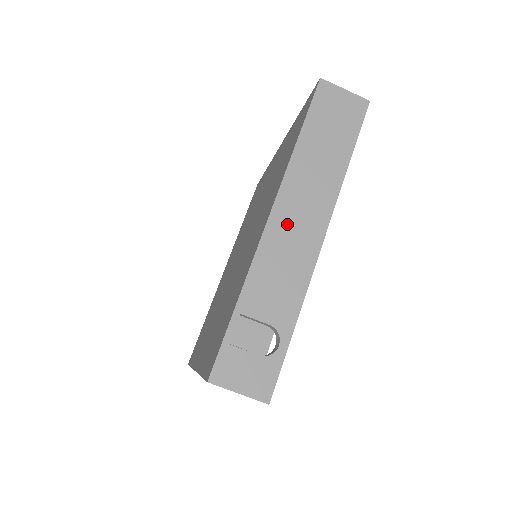
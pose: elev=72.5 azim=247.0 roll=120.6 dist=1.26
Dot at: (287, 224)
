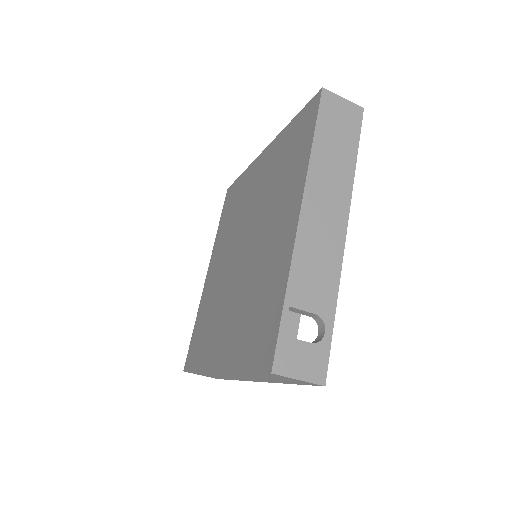
Dot at: (315, 221)
